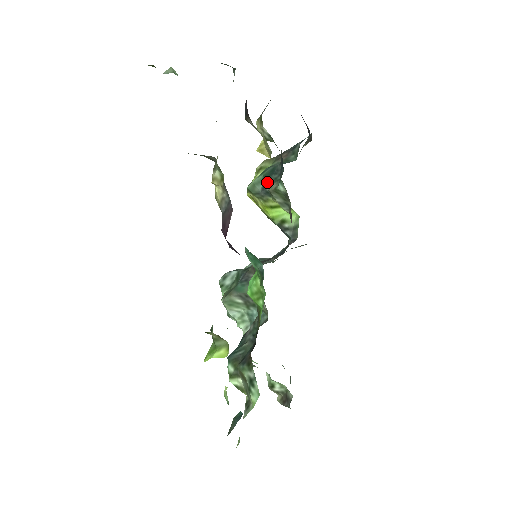
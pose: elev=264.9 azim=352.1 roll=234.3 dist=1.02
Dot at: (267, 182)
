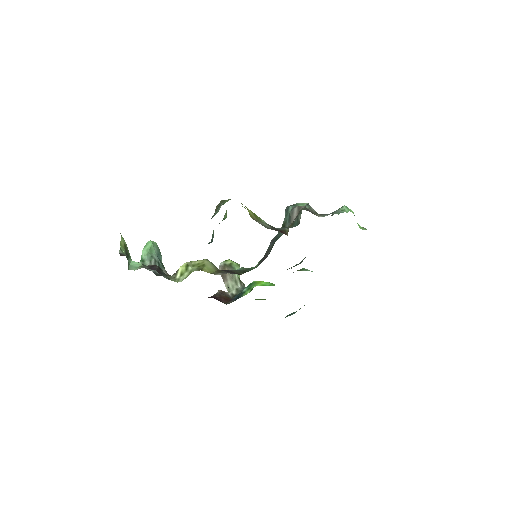
Dot at: occluded
